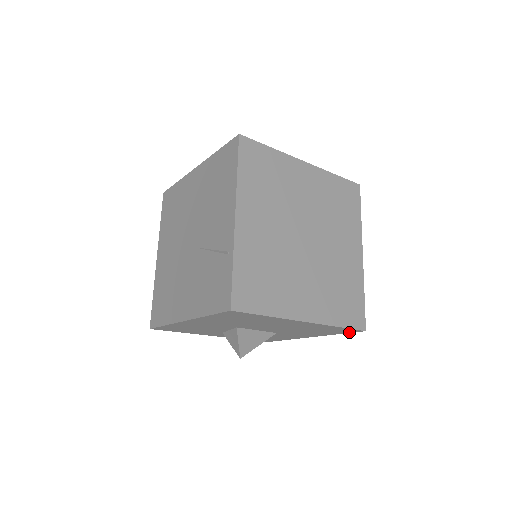
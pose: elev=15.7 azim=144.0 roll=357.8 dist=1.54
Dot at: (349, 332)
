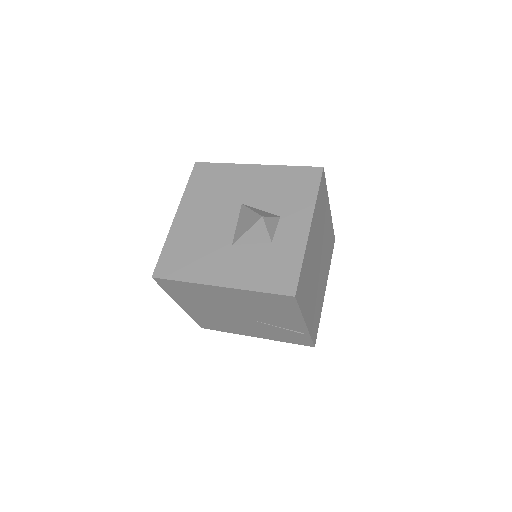
Dot at: occluded
